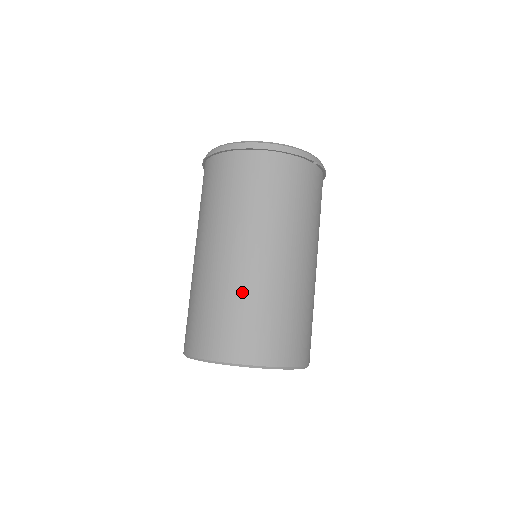
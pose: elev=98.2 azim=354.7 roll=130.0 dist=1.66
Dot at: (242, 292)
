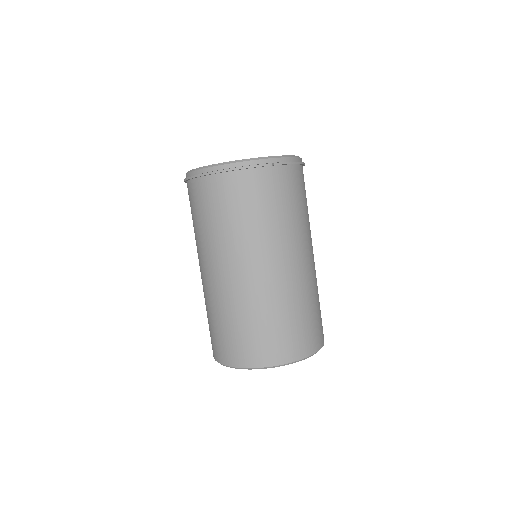
Dot at: (228, 308)
